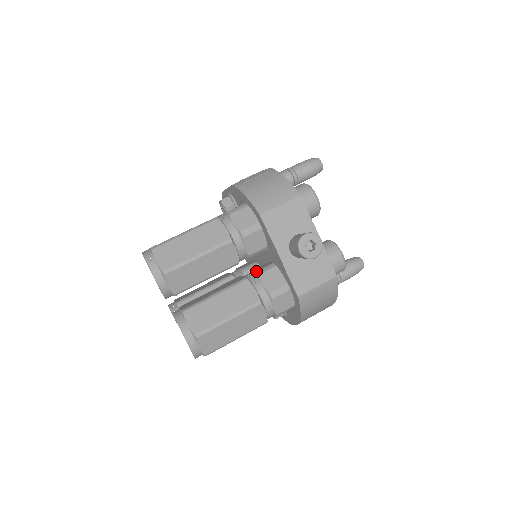
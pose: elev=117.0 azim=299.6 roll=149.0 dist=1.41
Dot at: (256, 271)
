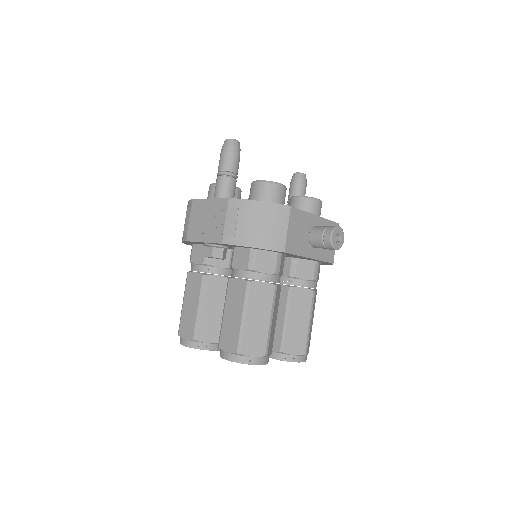
Dot at: (289, 275)
